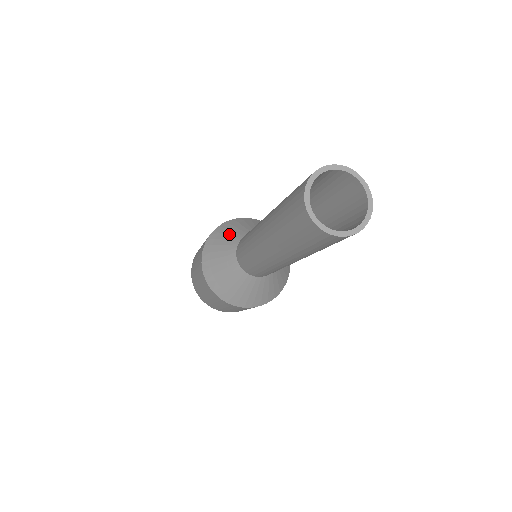
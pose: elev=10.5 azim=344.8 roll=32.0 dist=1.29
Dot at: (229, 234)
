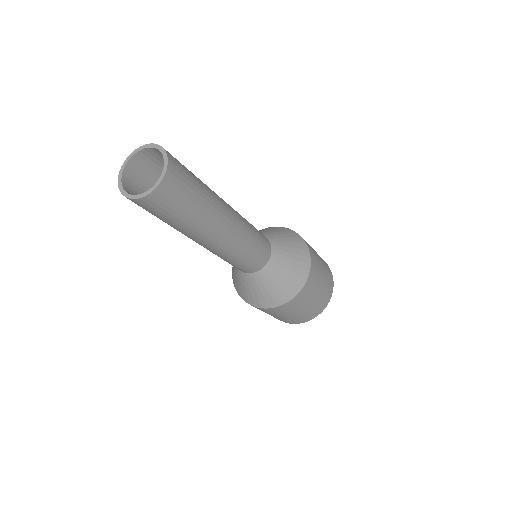
Dot at: occluded
